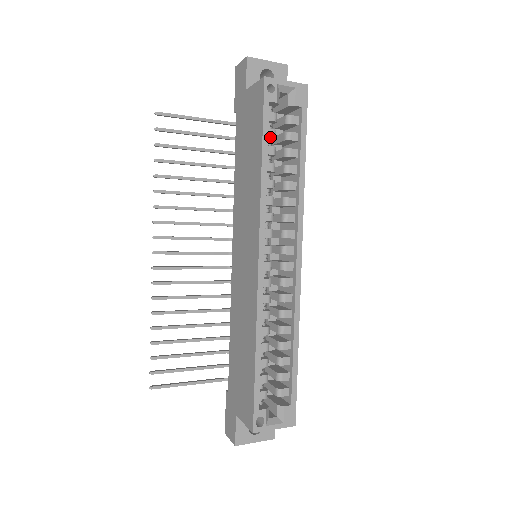
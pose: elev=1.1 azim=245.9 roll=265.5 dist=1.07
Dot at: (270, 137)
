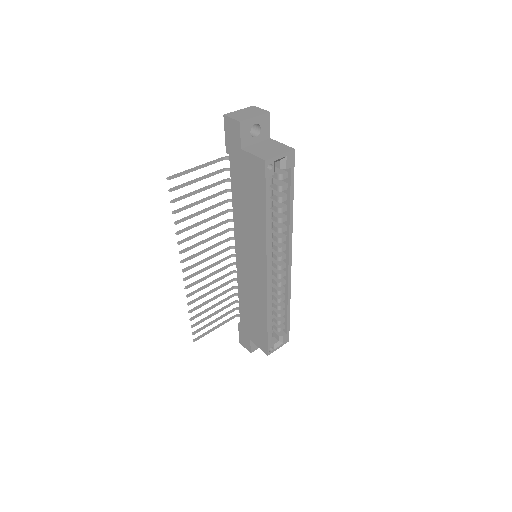
Dot at: (269, 197)
